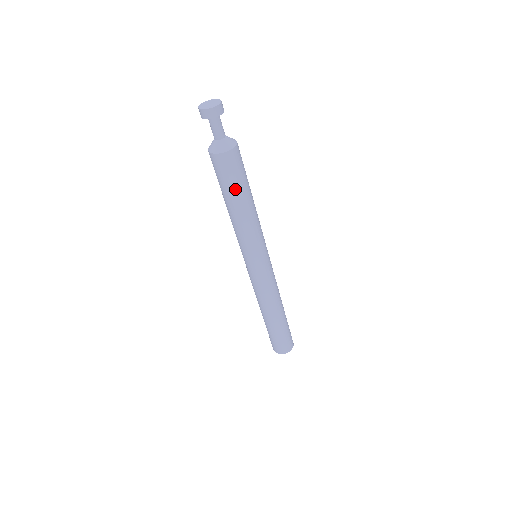
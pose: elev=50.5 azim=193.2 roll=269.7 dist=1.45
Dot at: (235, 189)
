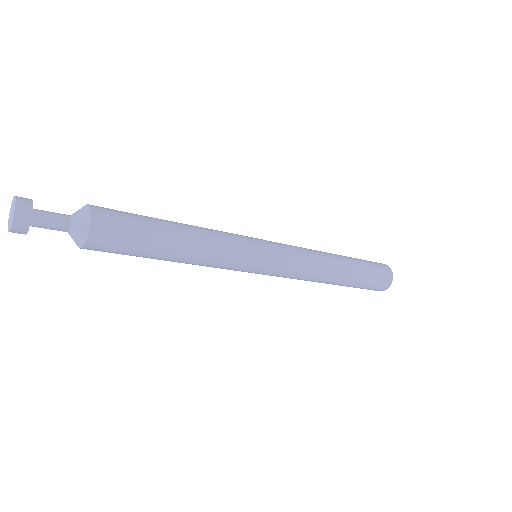
Dot at: (148, 247)
